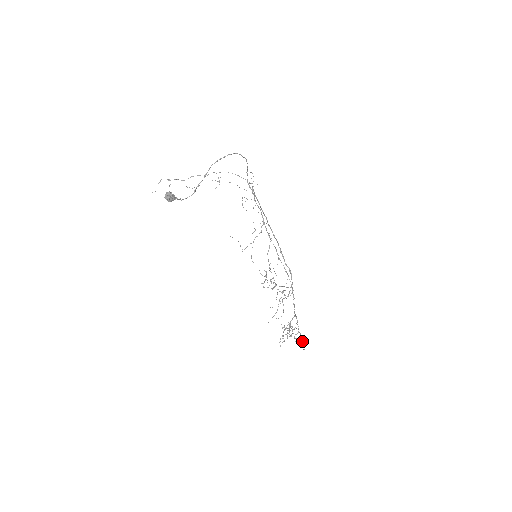
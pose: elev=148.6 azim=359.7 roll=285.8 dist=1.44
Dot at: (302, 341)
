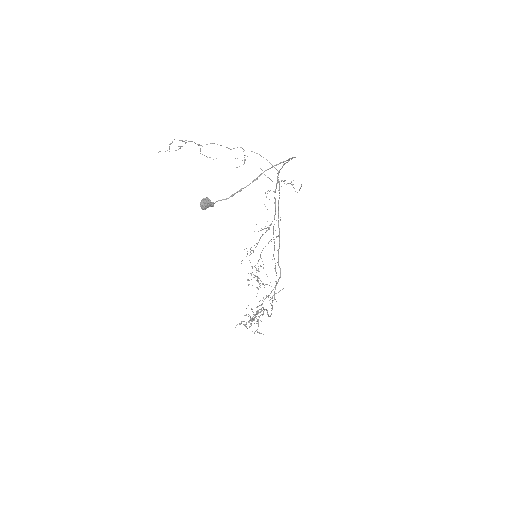
Dot at: occluded
